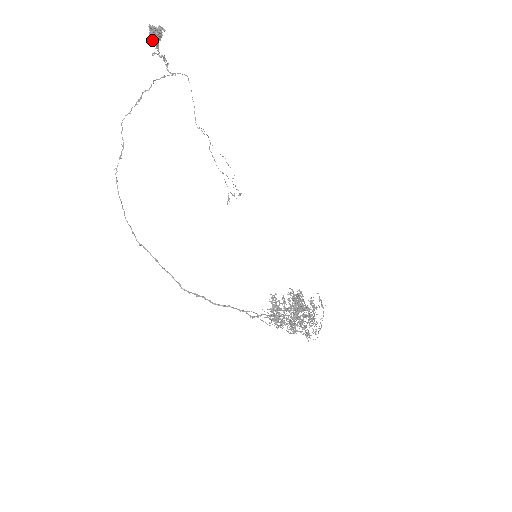
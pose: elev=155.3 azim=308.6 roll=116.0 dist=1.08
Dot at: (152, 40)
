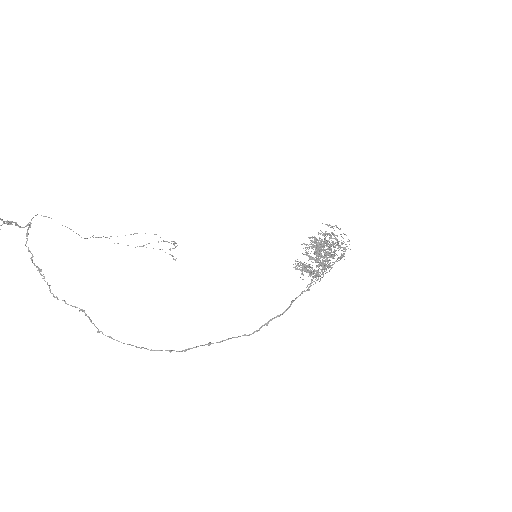
Dot at: out of frame
